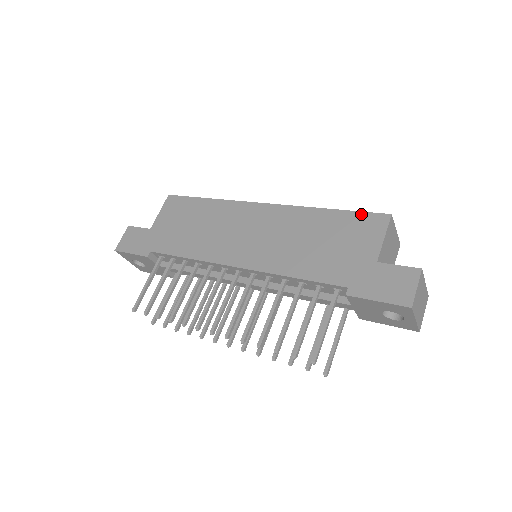
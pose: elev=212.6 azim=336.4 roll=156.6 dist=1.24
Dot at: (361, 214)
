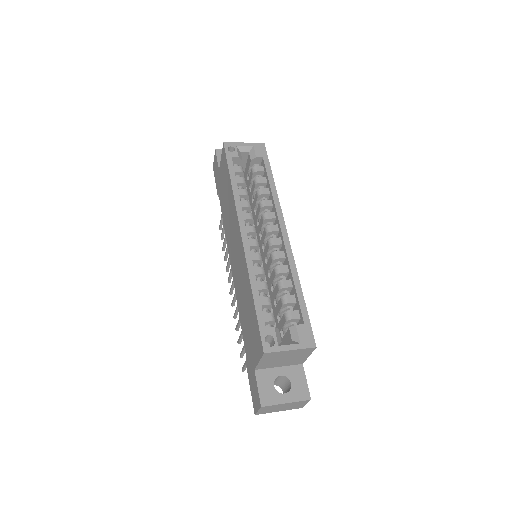
Dot at: (258, 327)
